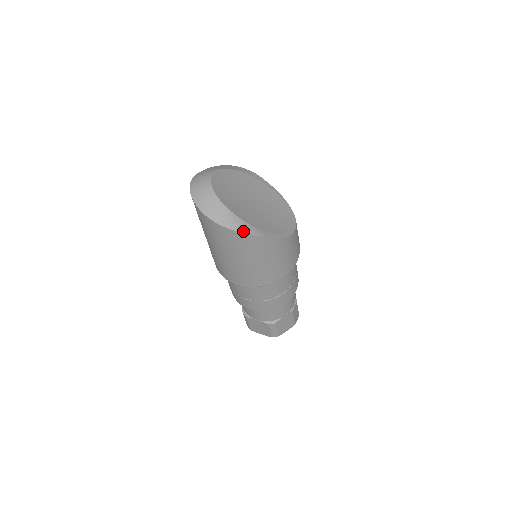
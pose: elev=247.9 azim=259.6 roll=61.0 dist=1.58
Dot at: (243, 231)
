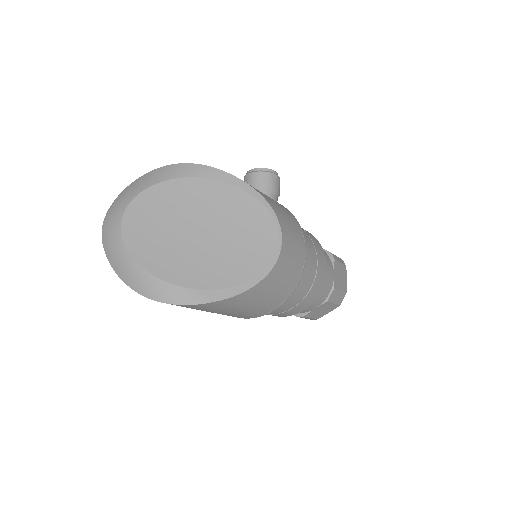
Dot at: (173, 302)
